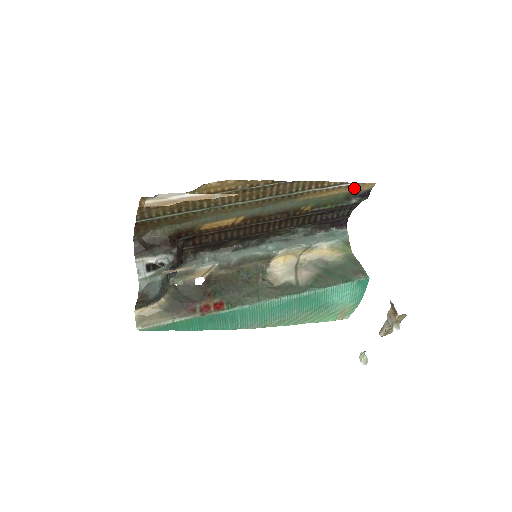
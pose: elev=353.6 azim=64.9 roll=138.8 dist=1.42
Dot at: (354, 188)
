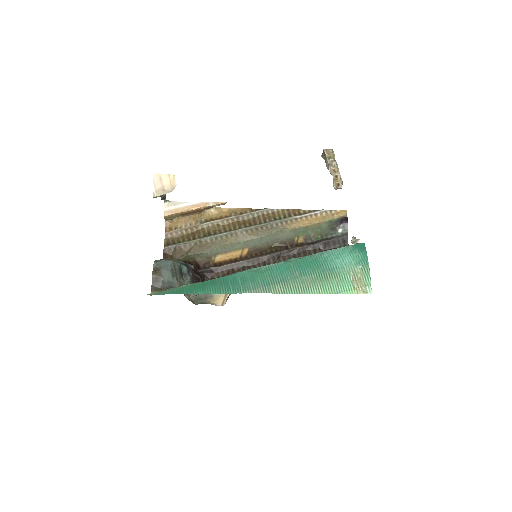
Dot at: (331, 217)
